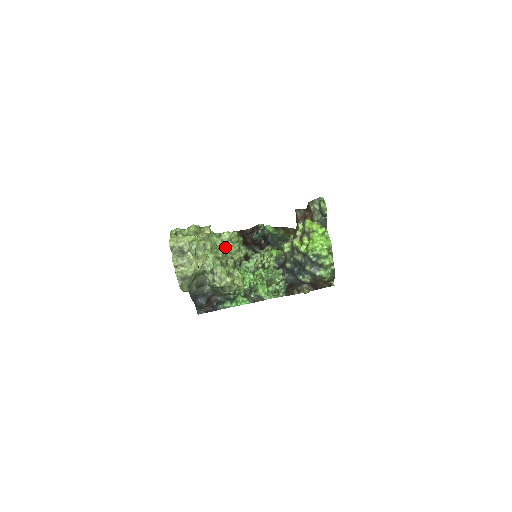
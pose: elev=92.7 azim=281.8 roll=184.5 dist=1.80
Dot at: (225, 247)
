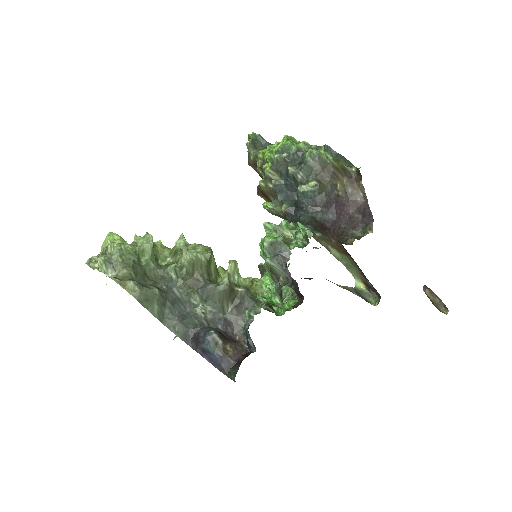
Dot at: occluded
